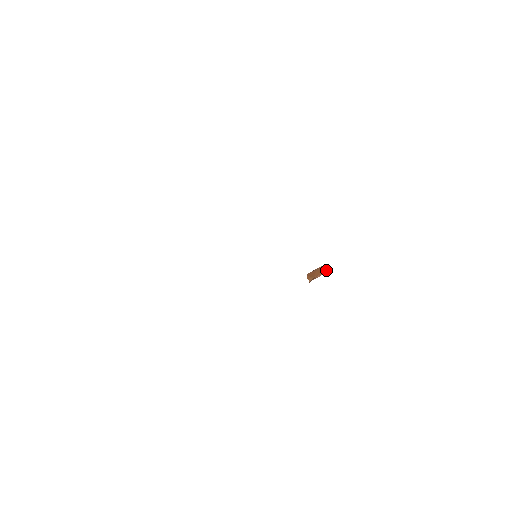
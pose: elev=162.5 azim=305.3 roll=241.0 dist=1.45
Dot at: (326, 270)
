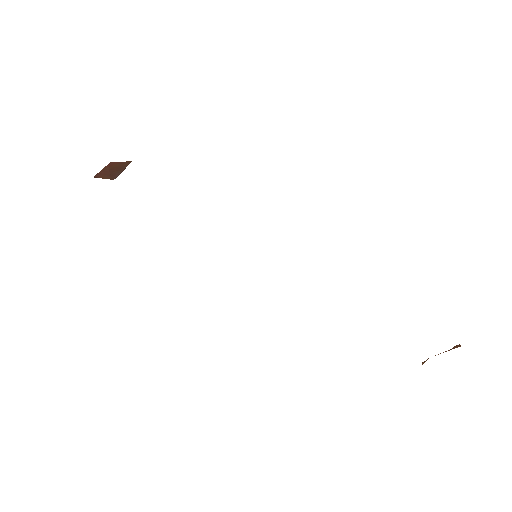
Dot at: (457, 347)
